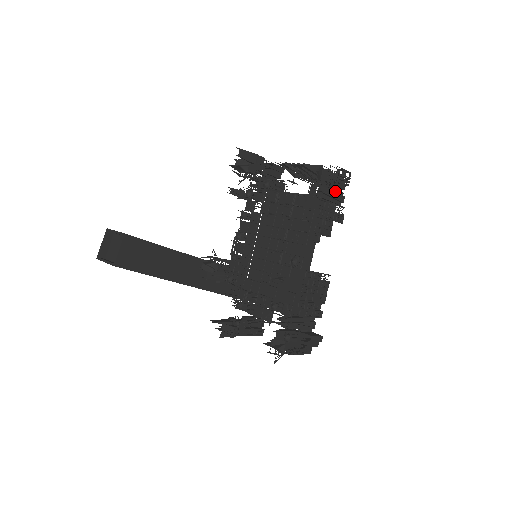
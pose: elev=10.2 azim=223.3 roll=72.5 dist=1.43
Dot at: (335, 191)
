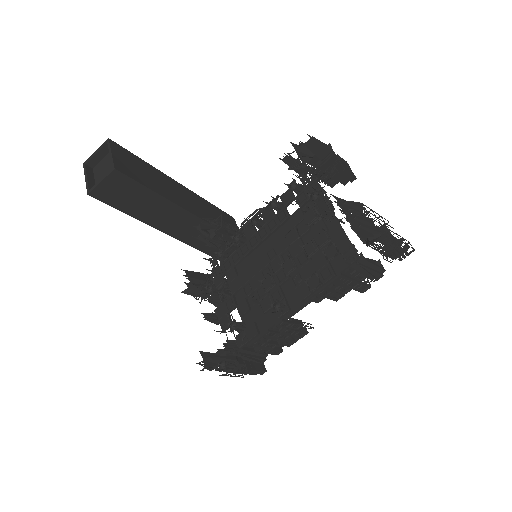
Dot at: (376, 266)
